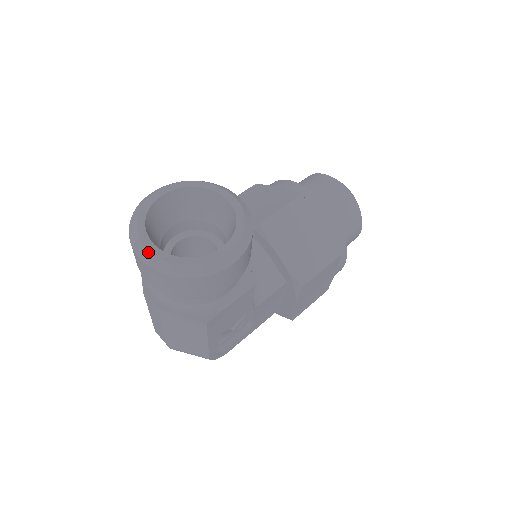
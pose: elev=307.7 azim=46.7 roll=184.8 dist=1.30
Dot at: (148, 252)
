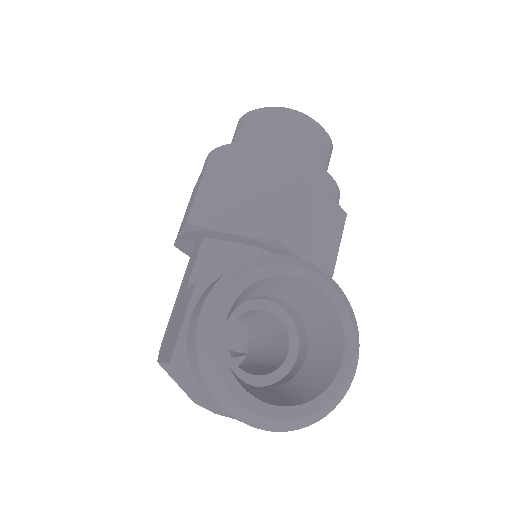
Dot at: (271, 420)
